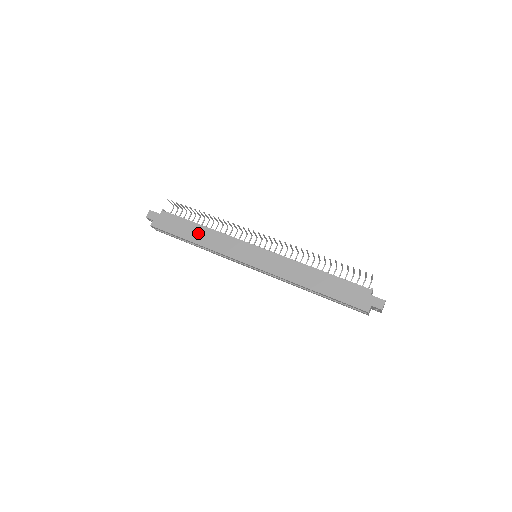
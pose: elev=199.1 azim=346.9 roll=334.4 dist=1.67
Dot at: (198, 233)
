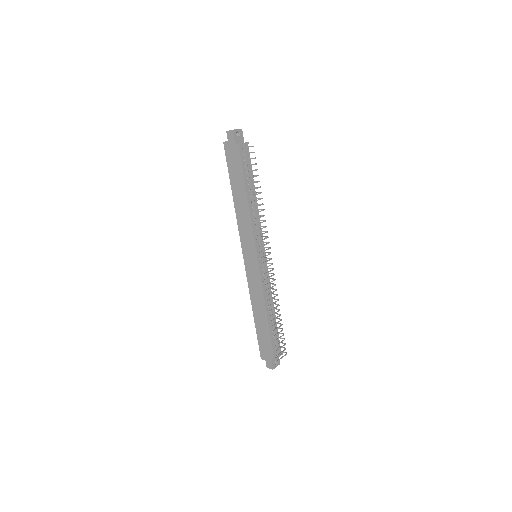
Dot at: (240, 196)
